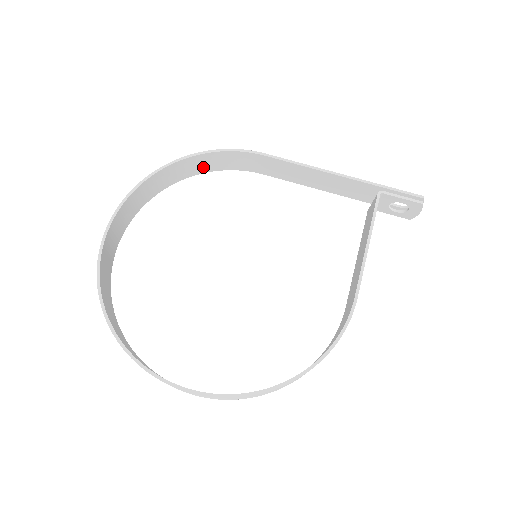
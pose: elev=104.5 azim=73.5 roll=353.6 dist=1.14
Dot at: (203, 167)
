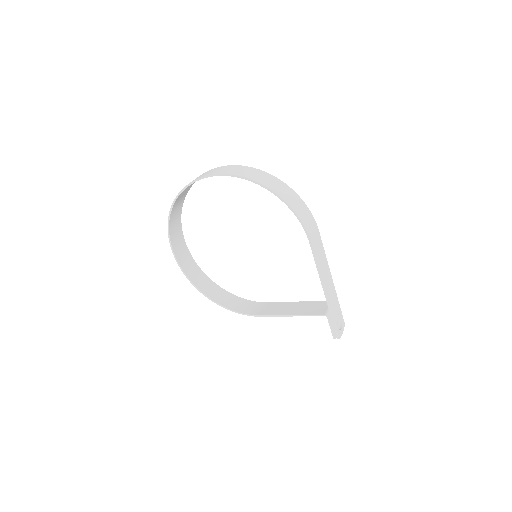
Dot at: (292, 197)
